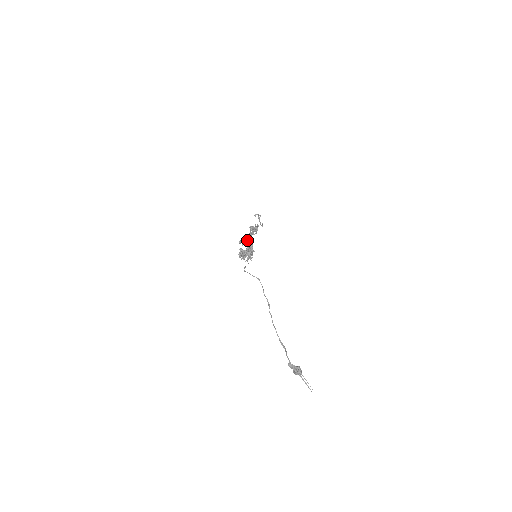
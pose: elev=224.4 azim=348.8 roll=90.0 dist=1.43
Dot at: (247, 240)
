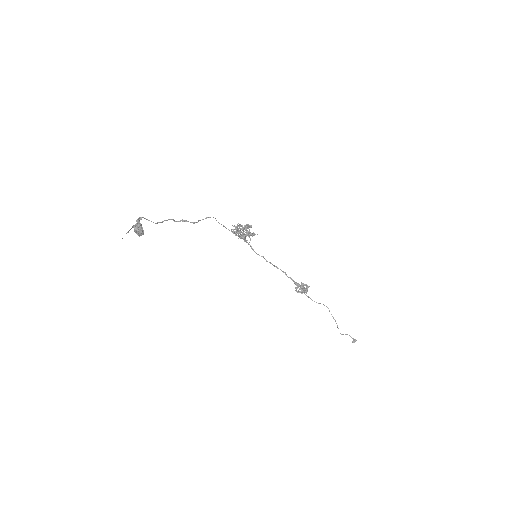
Dot at: (274, 265)
